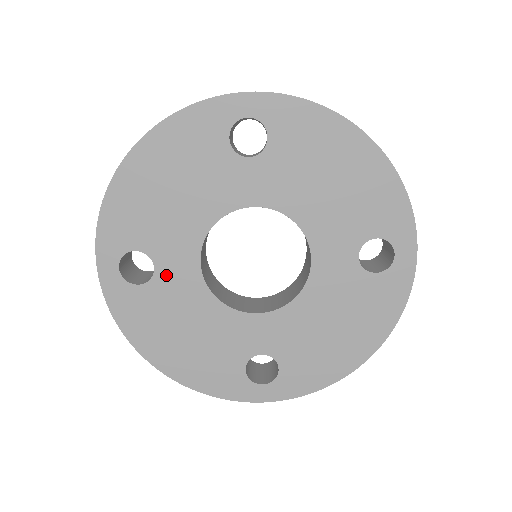
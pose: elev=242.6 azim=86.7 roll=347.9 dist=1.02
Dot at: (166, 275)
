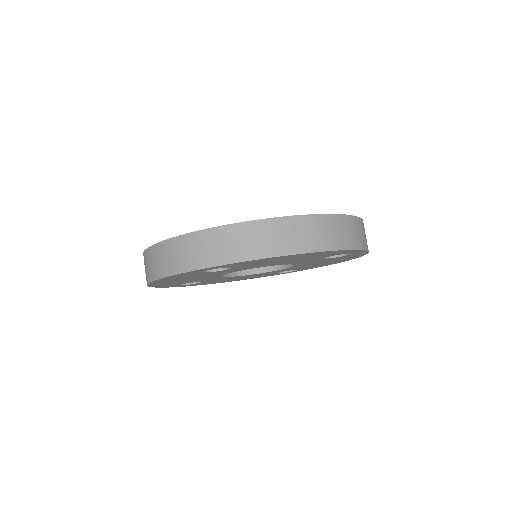
Dot at: occluded
